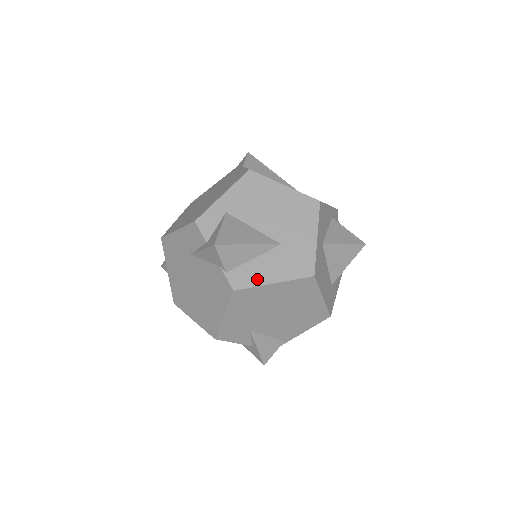
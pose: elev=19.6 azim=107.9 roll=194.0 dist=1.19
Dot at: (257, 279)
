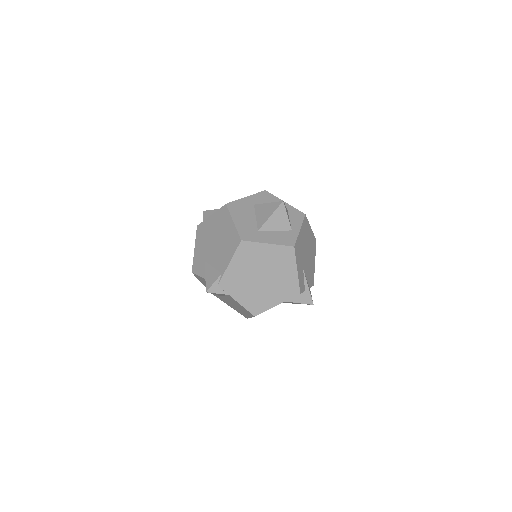
Dot at: occluded
